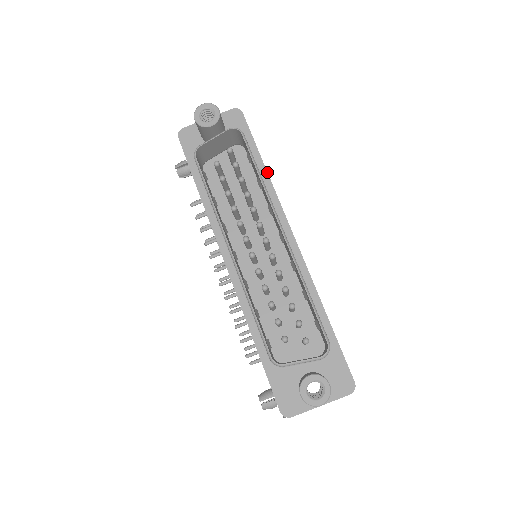
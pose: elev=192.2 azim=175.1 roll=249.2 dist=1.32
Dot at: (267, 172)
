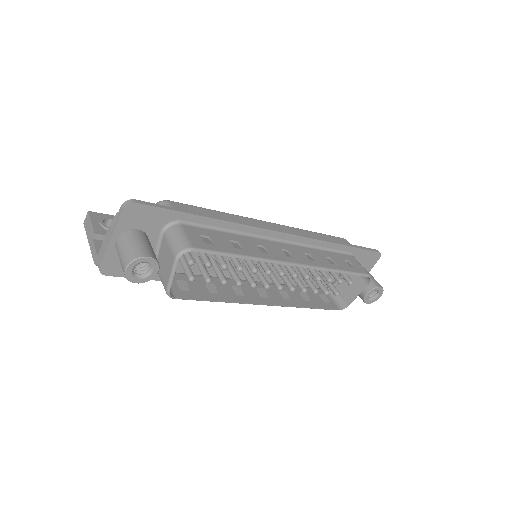
Dot at: (218, 220)
